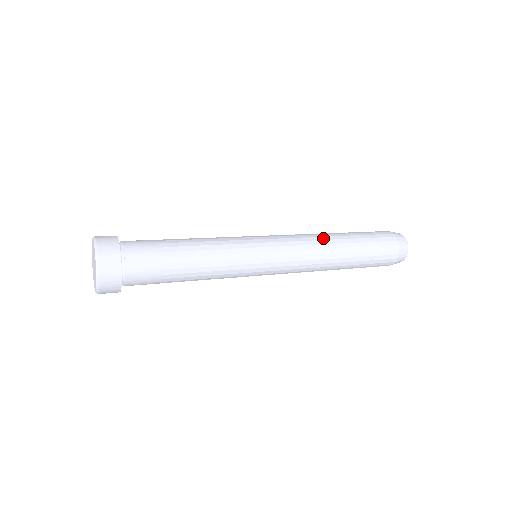
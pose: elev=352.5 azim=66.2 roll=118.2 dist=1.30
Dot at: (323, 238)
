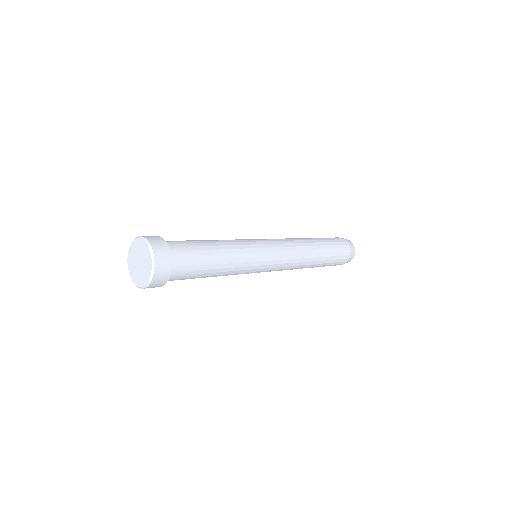
Dot at: (307, 252)
